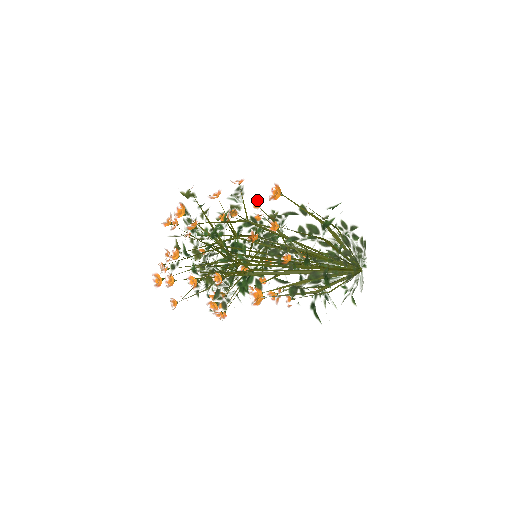
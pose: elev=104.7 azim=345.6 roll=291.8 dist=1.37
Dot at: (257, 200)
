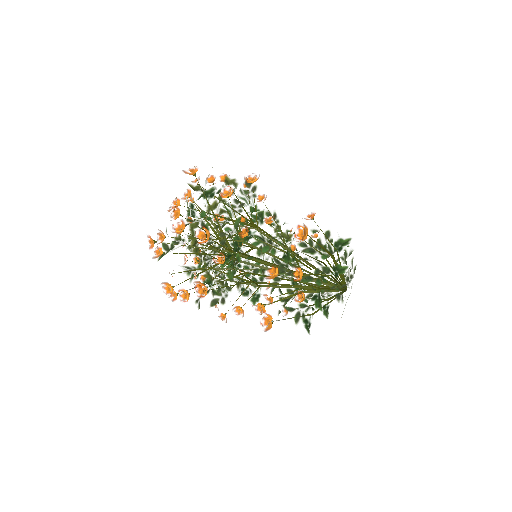
Dot at: occluded
